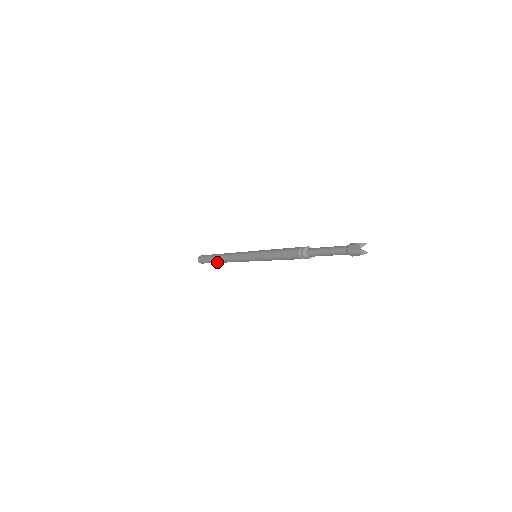
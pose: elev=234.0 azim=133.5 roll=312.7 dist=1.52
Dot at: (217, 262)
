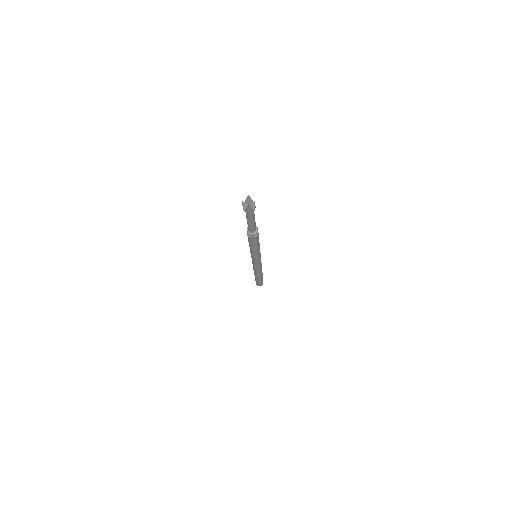
Dot at: (259, 278)
